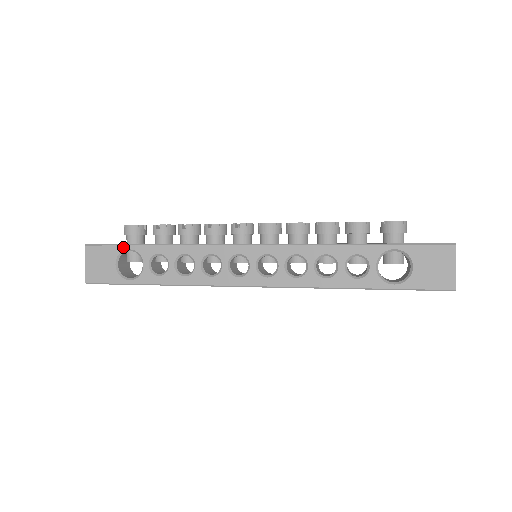
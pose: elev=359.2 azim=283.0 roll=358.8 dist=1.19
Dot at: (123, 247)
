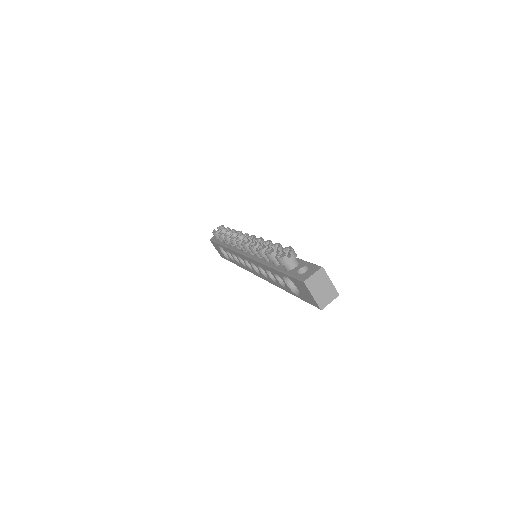
Dot at: (217, 244)
